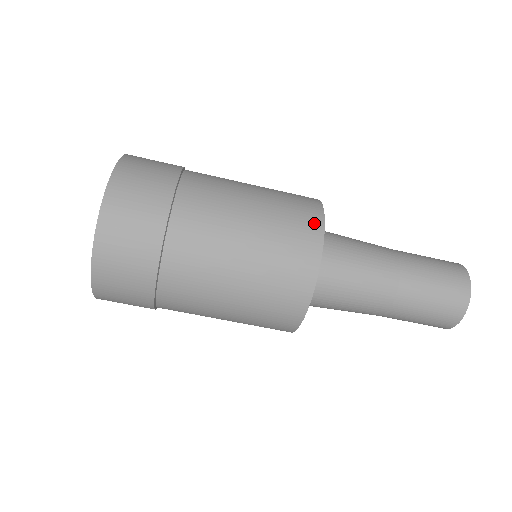
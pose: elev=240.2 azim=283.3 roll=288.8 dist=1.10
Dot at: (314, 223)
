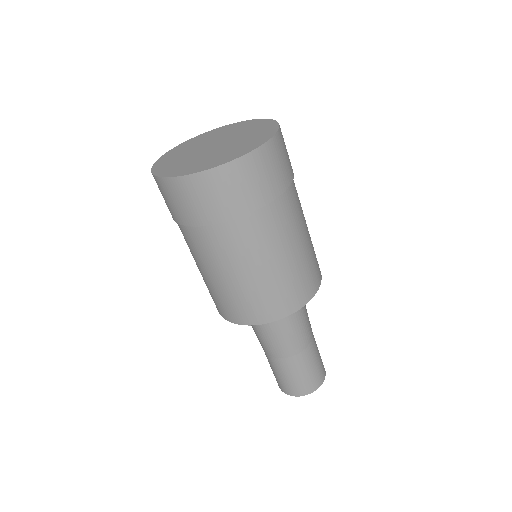
Dot at: occluded
